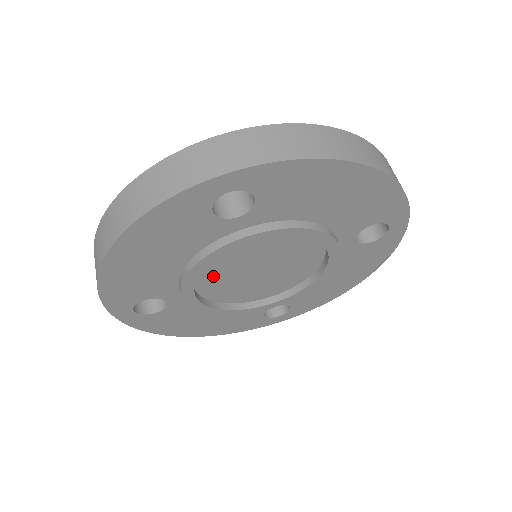
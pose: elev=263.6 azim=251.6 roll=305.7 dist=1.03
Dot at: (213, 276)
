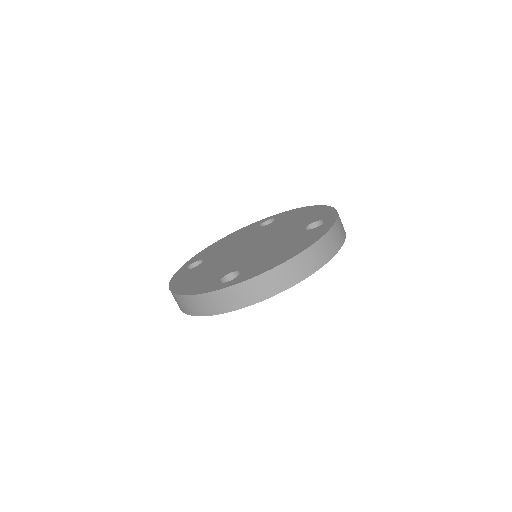
Dot at: occluded
